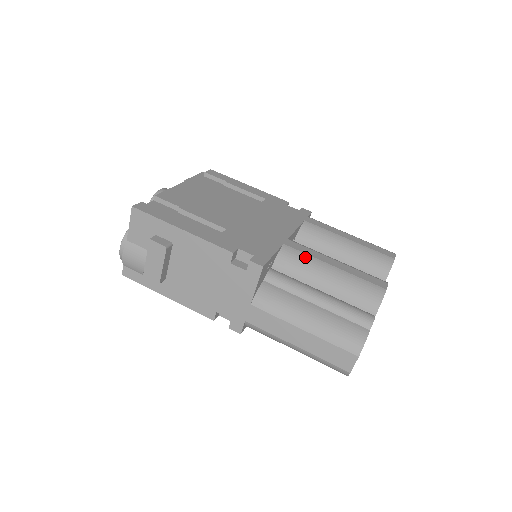
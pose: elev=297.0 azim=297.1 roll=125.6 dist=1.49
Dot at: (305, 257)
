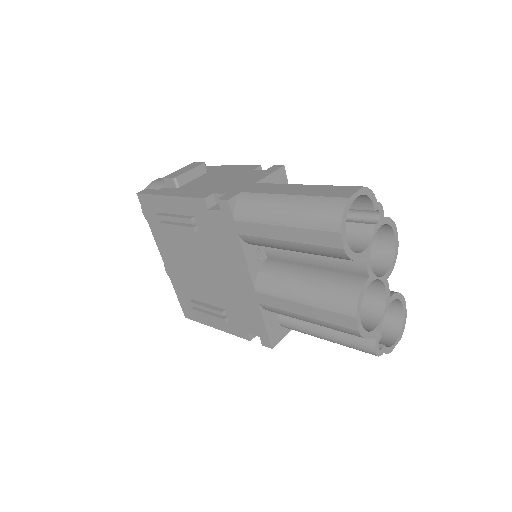
Dot at: occluded
